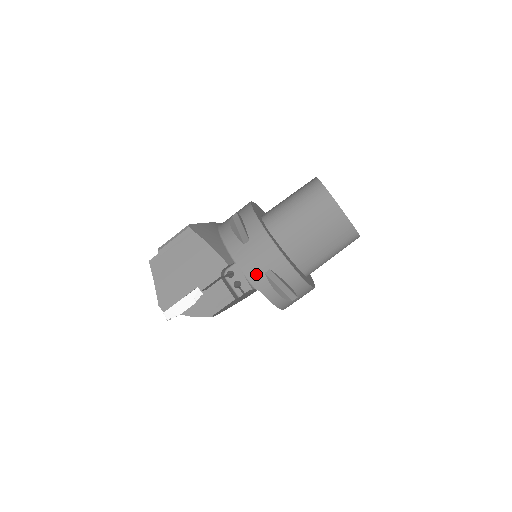
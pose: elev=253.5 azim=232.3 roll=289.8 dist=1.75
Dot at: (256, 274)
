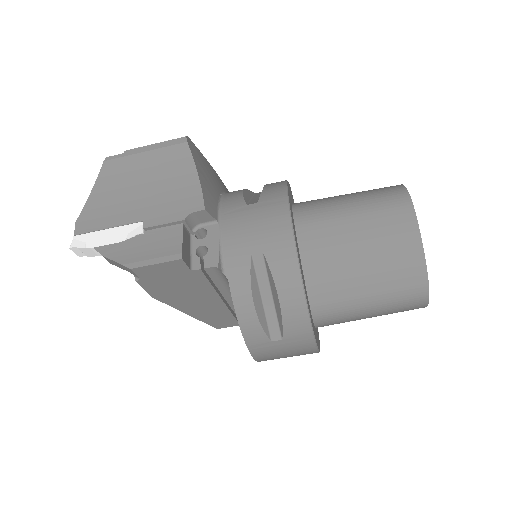
Dot at: (238, 250)
